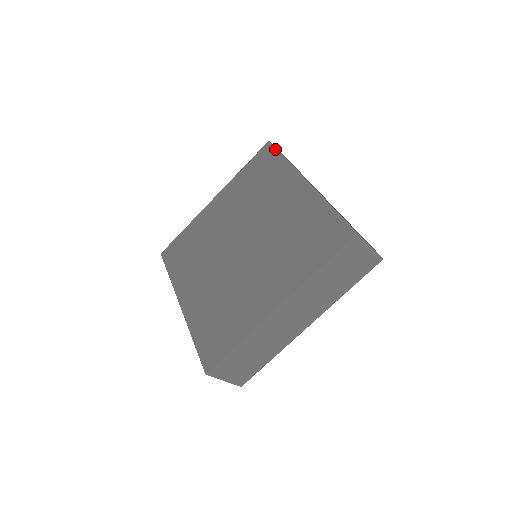
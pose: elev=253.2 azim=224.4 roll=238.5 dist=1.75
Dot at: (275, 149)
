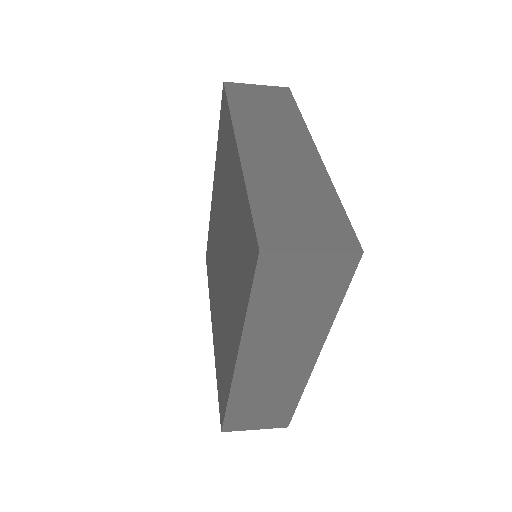
Dot at: (225, 96)
